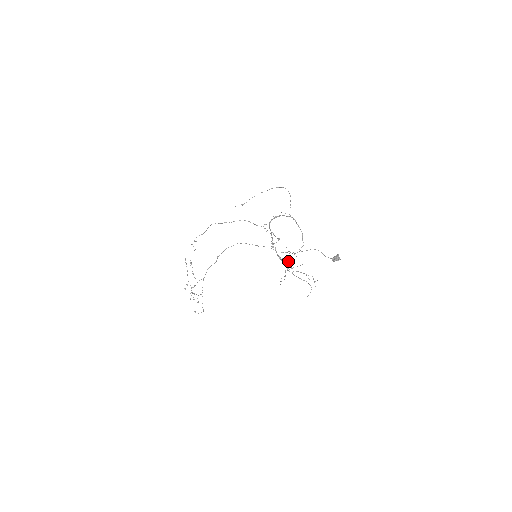
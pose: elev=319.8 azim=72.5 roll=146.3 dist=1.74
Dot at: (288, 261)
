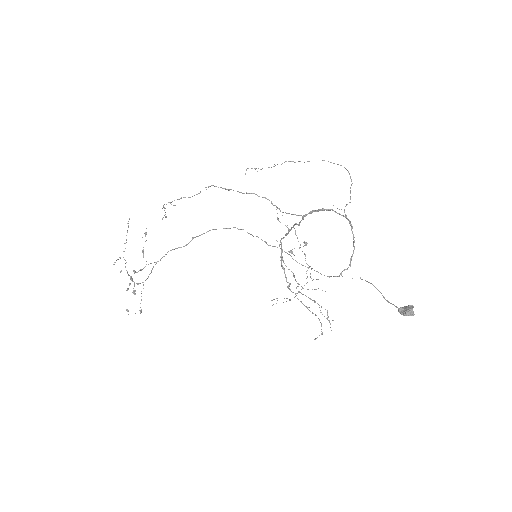
Dot at: (294, 275)
